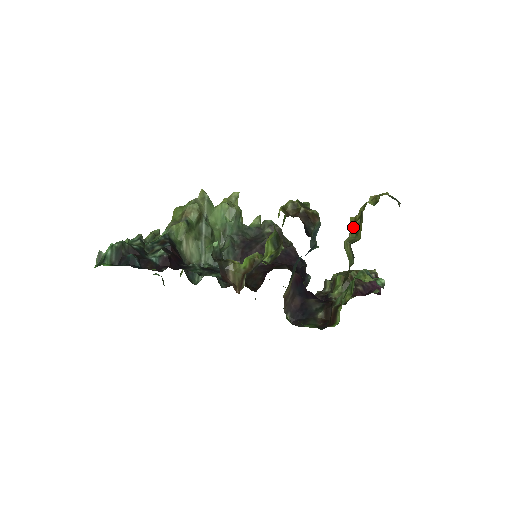
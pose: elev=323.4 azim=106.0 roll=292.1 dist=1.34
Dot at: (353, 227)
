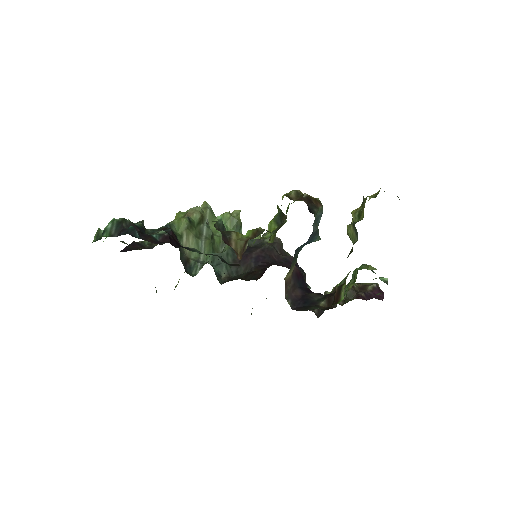
Dot at: (355, 214)
